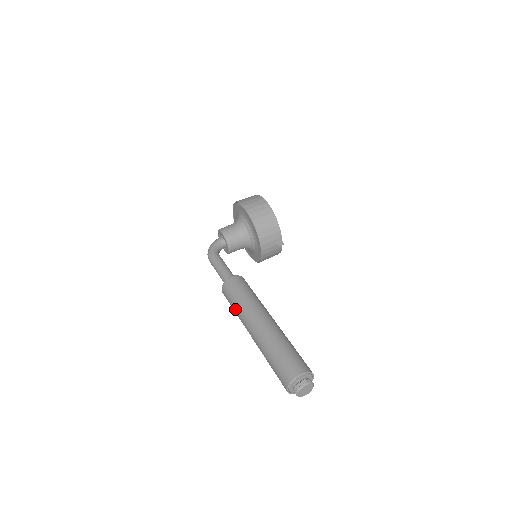
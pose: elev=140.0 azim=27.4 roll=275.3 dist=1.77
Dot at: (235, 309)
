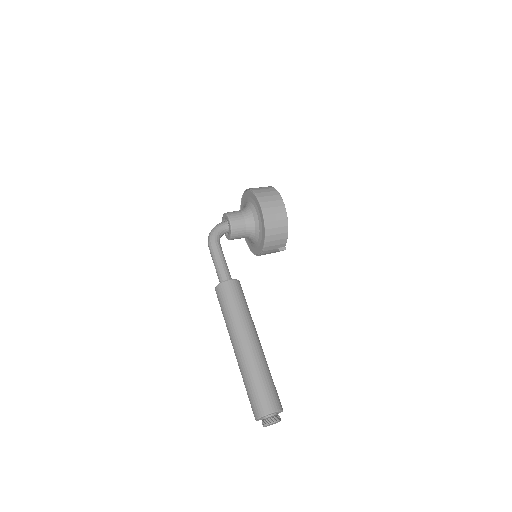
Dot at: (225, 316)
